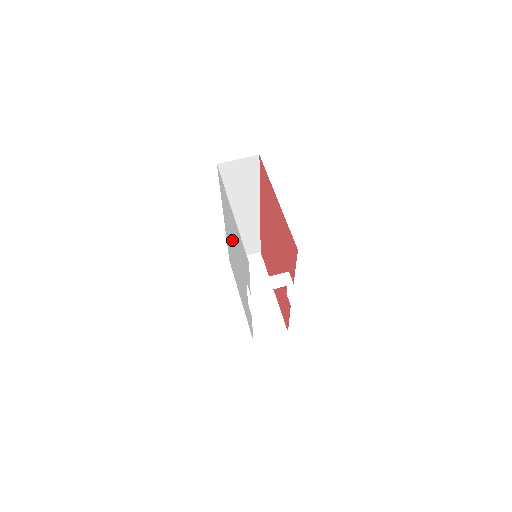
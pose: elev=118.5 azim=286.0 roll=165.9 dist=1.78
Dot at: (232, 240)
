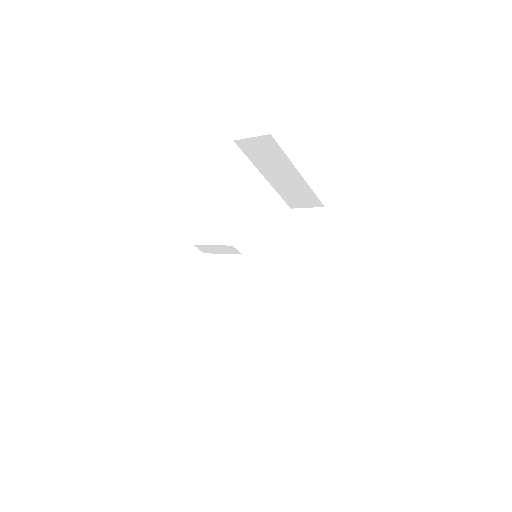
Dot at: occluded
